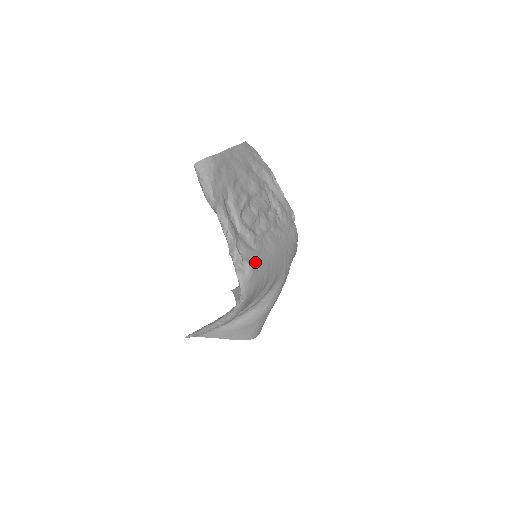
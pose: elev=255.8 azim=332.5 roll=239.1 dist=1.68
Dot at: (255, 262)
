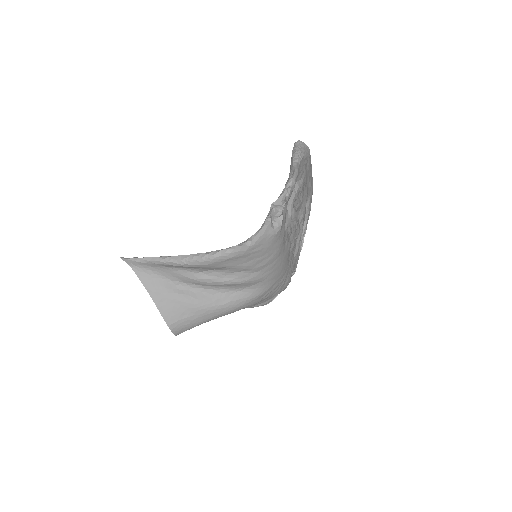
Dot at: (282, 232)
